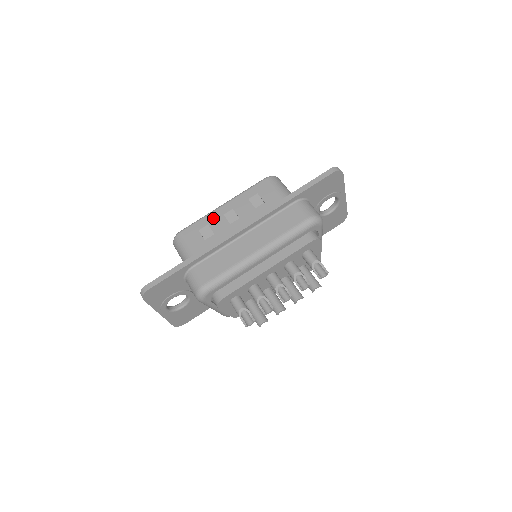
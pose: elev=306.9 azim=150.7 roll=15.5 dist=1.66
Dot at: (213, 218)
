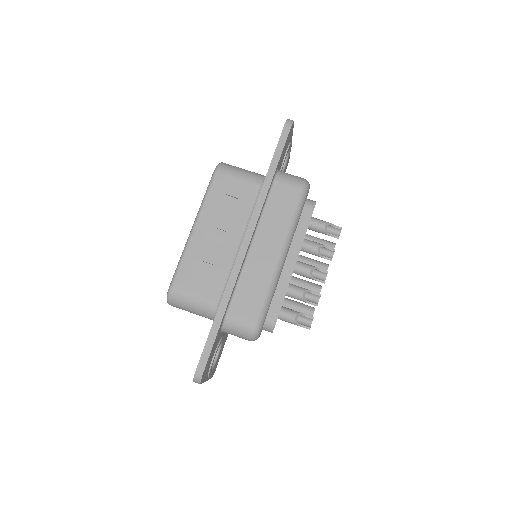
Dot at: (196, 249)
